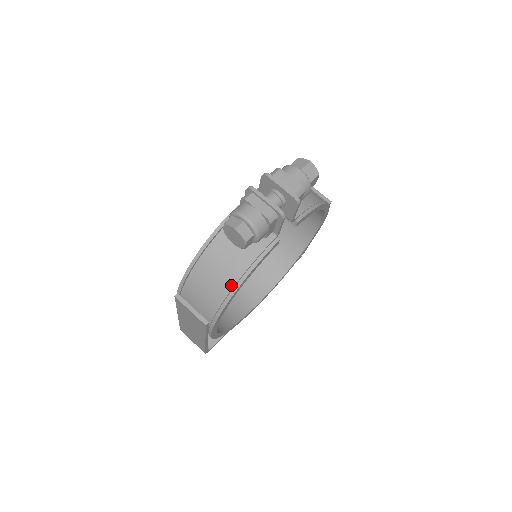
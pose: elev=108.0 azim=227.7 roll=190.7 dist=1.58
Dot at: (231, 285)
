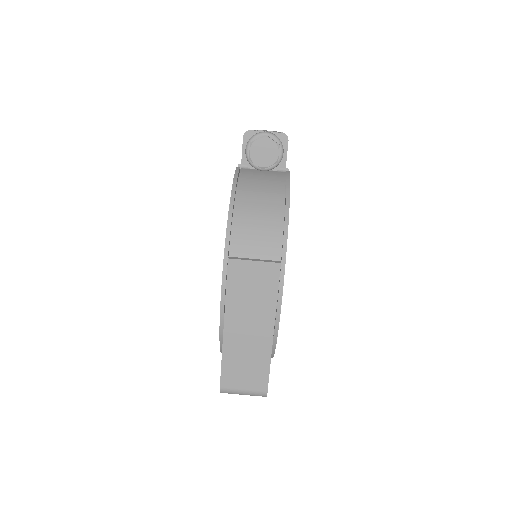
Dot at: (281, 209)
